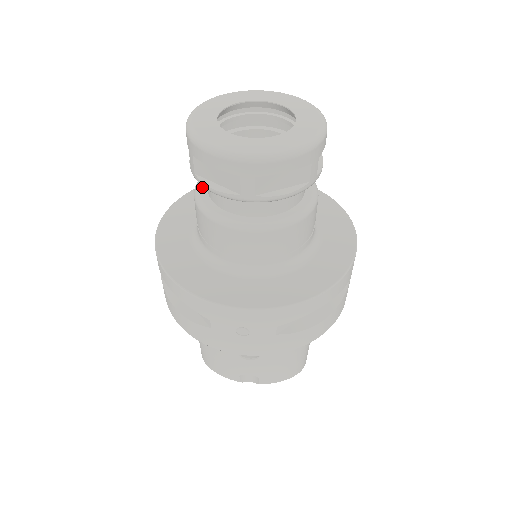
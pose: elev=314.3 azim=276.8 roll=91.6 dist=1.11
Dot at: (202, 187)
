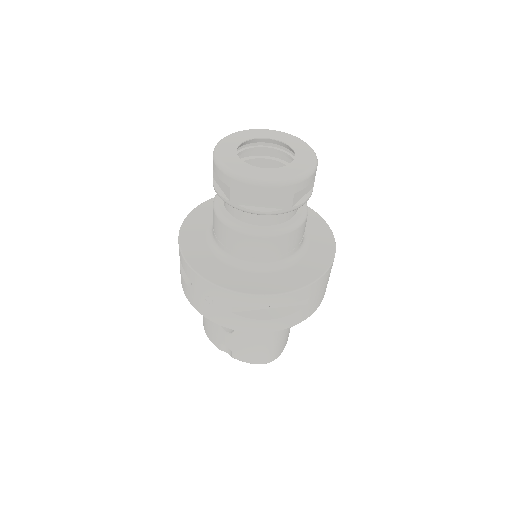
Dot at: occluded
